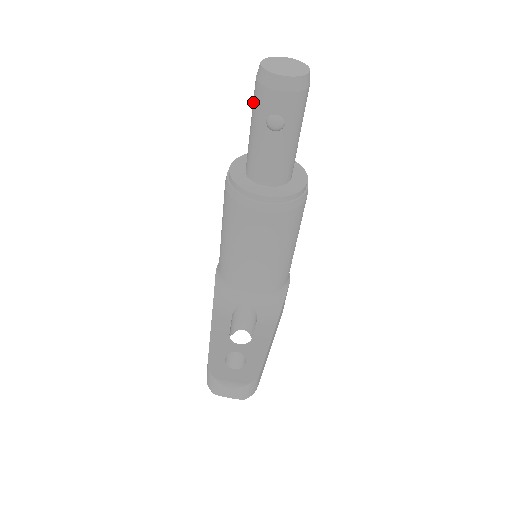
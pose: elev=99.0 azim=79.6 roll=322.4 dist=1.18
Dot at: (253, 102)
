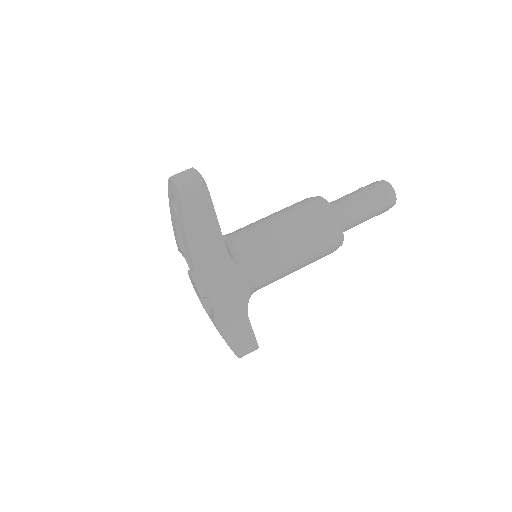
Dot at: occluded
